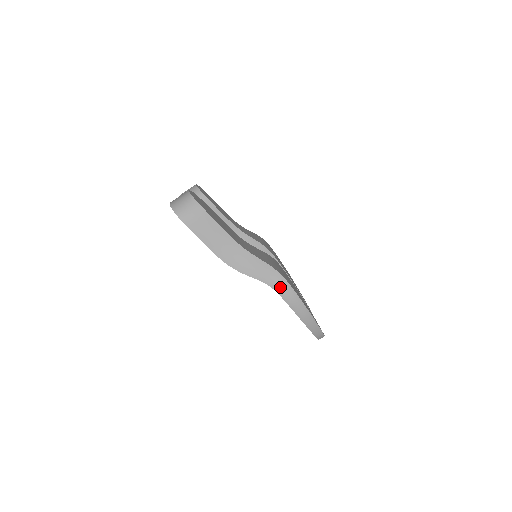
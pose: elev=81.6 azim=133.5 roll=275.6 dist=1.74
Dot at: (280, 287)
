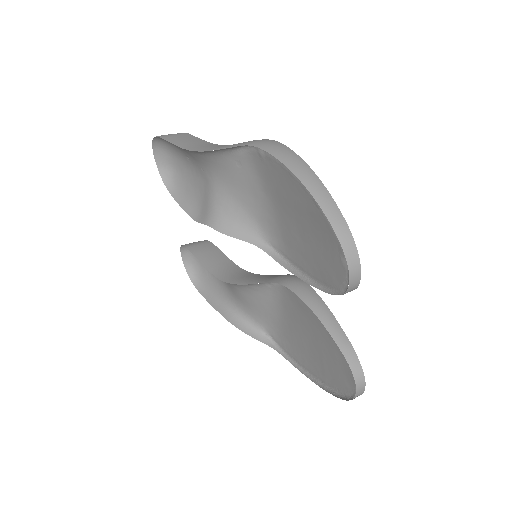
Dot at: (261, 142)
